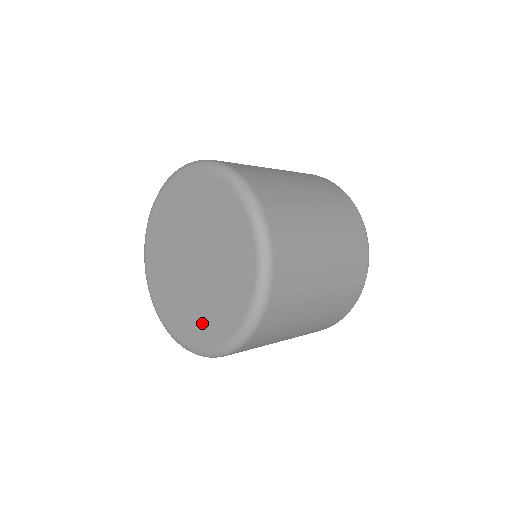
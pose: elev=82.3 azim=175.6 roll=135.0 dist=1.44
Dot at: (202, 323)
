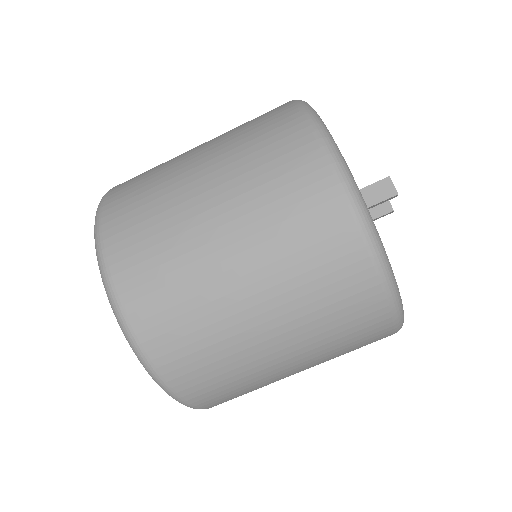
Dot at: occluded
